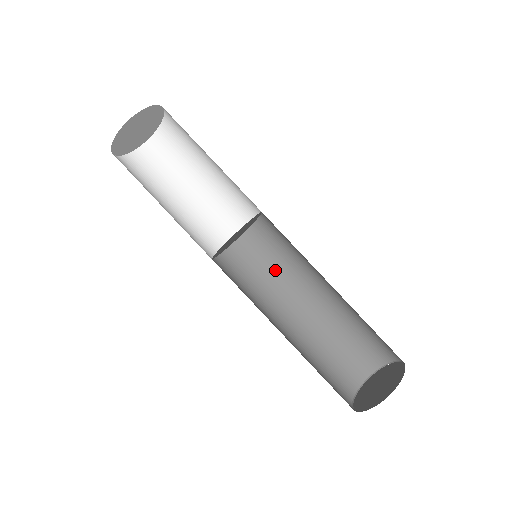
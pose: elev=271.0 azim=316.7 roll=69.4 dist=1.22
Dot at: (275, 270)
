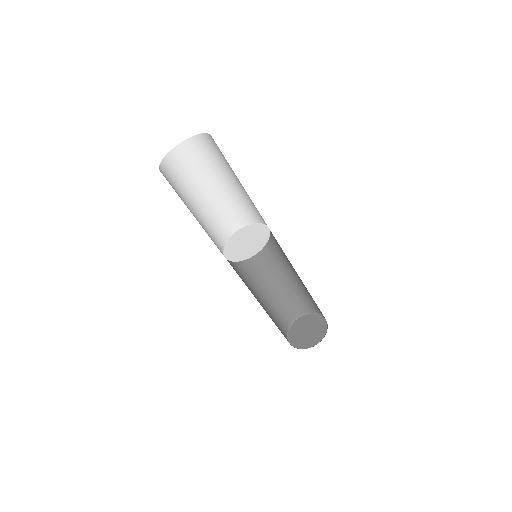
Dot at: (249, 262)
